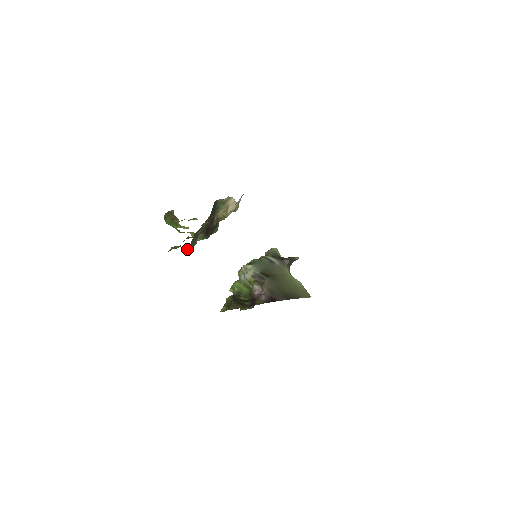
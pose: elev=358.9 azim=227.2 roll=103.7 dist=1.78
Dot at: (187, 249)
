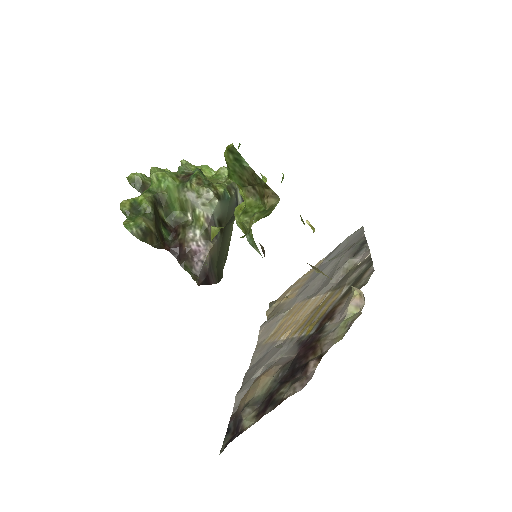
Dot at: occluded
